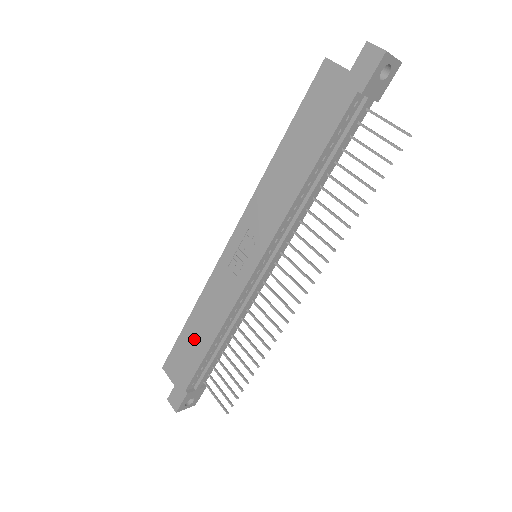
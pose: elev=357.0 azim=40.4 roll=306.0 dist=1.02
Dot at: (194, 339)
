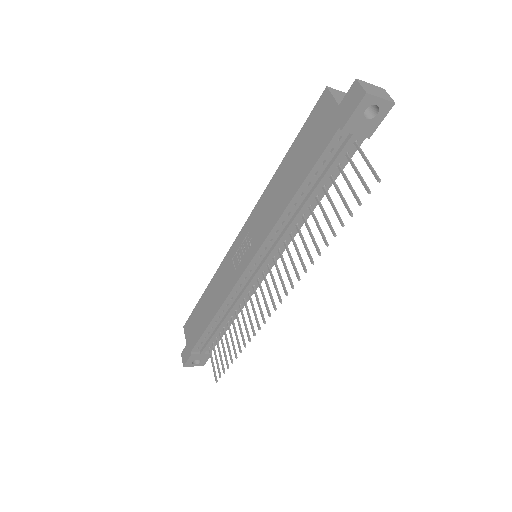
Dot at: (203, 312)
